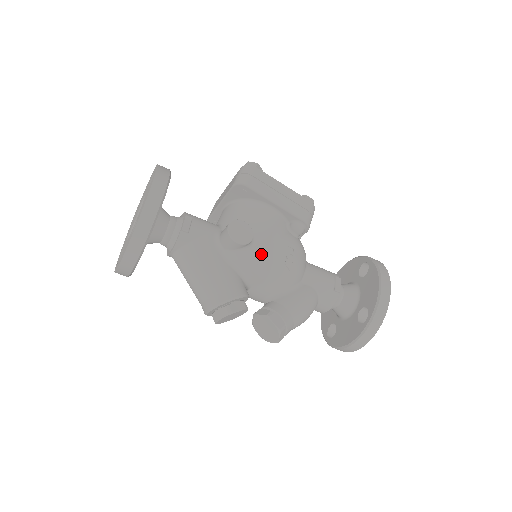
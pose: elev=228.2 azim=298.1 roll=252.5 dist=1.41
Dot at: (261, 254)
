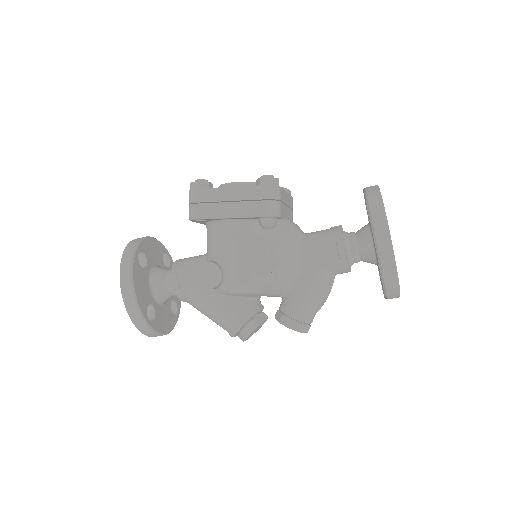
Dot at: (239, 280)
